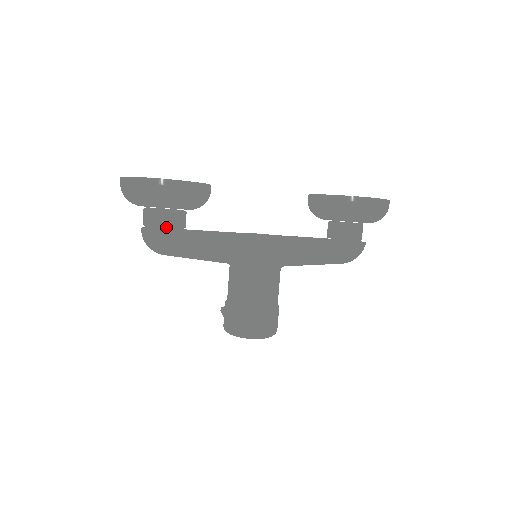
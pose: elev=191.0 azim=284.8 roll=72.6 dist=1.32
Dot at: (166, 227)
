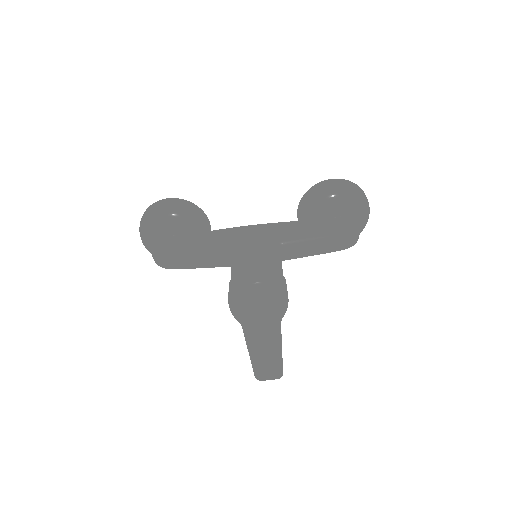
Dot at: (169, 236)
